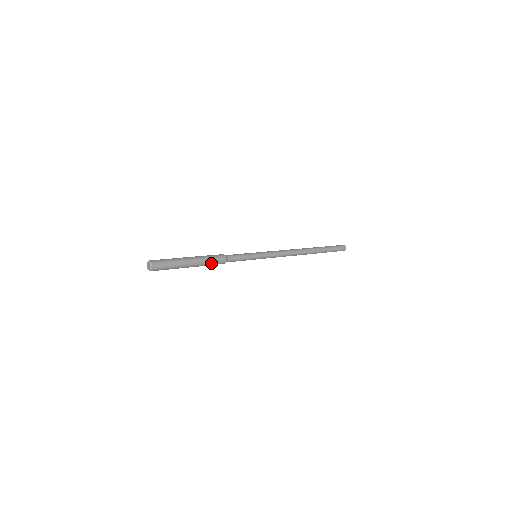
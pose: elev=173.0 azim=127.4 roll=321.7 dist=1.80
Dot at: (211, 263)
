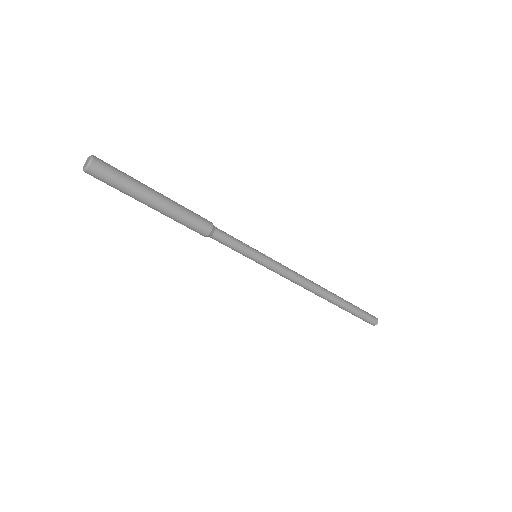
Dot at: (186, 222)
